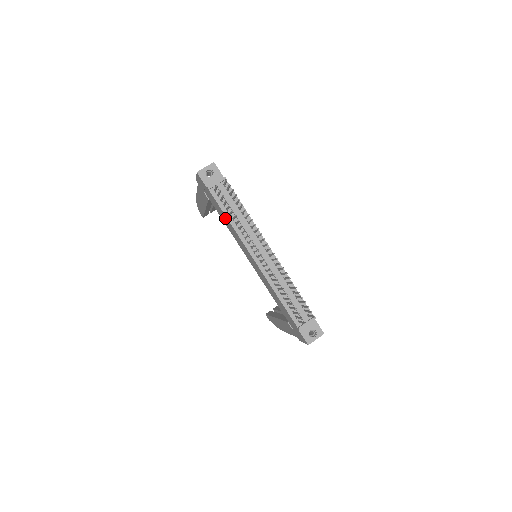
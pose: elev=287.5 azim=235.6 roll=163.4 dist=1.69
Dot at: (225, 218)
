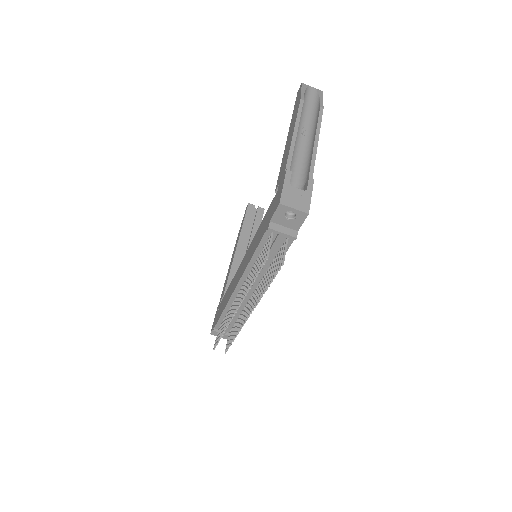
Dot at: (256, 244)
